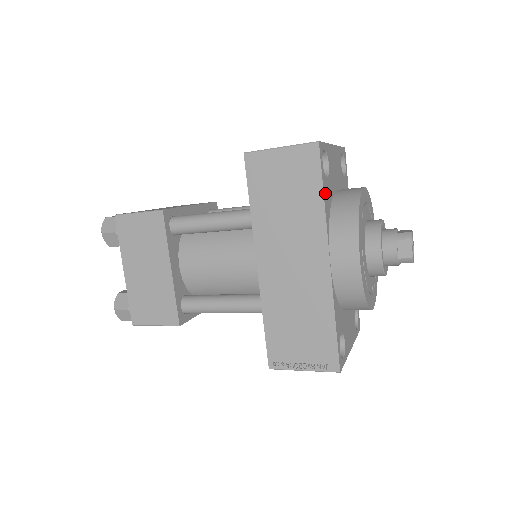
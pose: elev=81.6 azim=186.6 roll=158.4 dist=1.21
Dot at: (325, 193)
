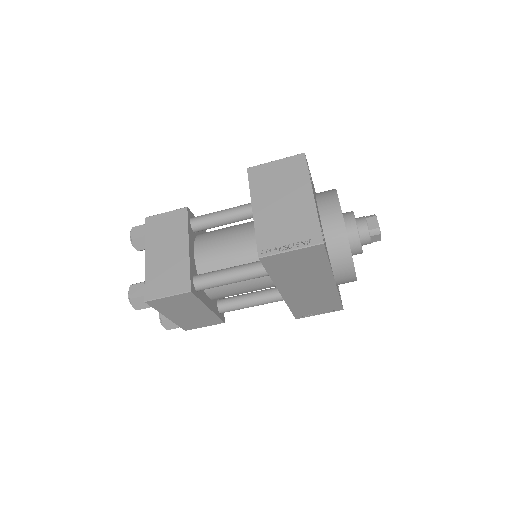
Dot at: occluded
